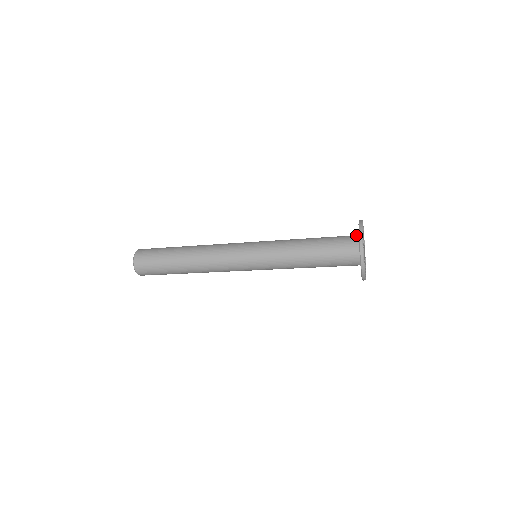
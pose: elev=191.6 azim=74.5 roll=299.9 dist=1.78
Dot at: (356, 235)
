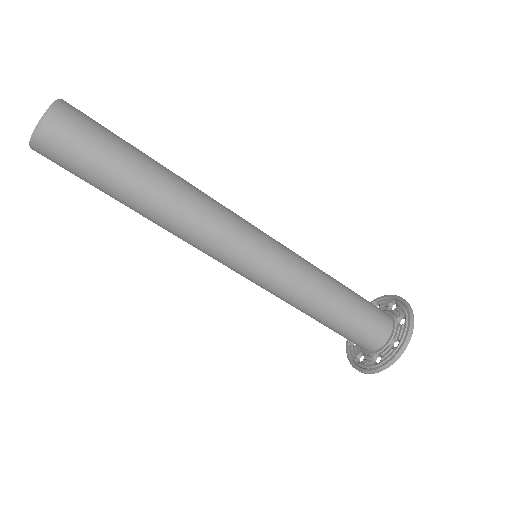
Dot at: occluded
